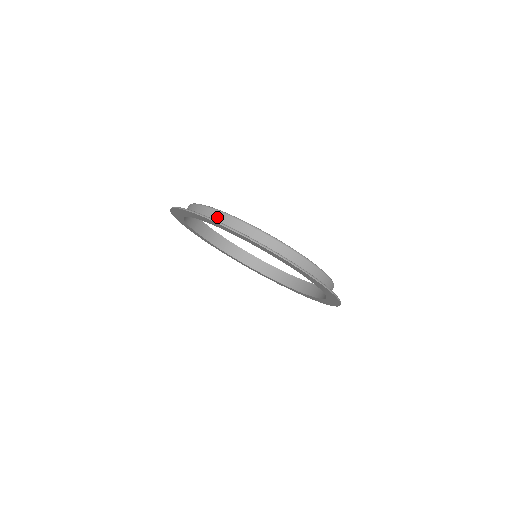
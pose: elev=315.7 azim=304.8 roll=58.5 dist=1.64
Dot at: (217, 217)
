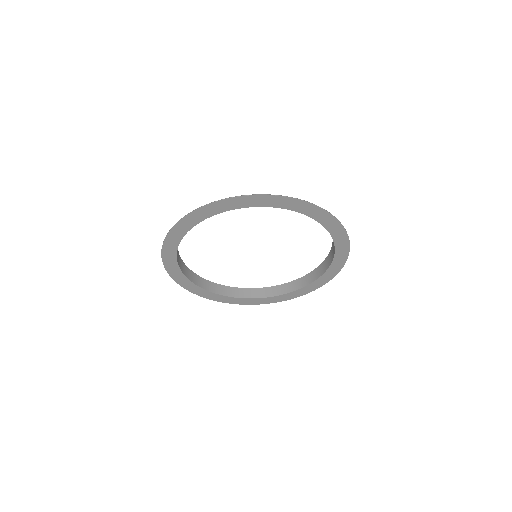
Dot at: occluded
